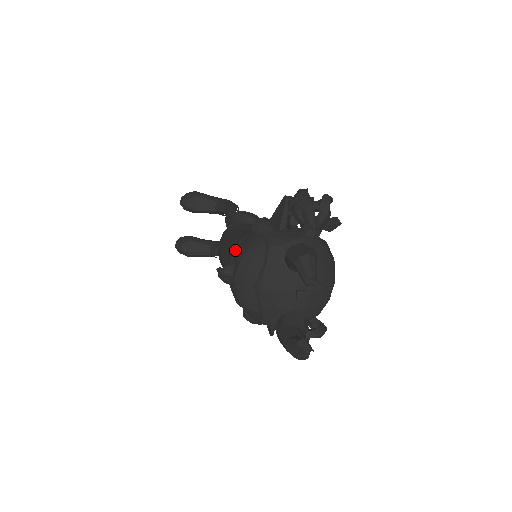
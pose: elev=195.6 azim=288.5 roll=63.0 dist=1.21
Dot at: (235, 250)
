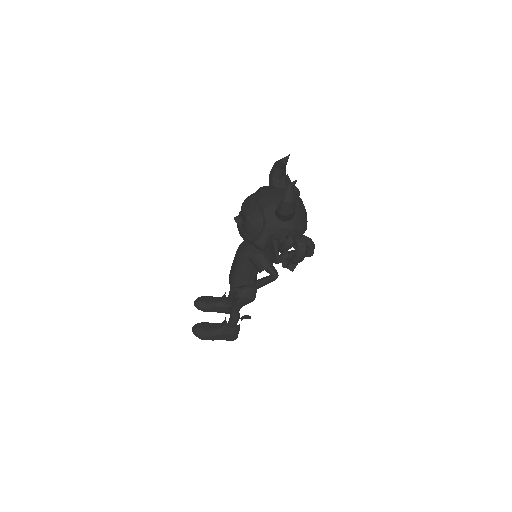
Dot at: (240, 211)
